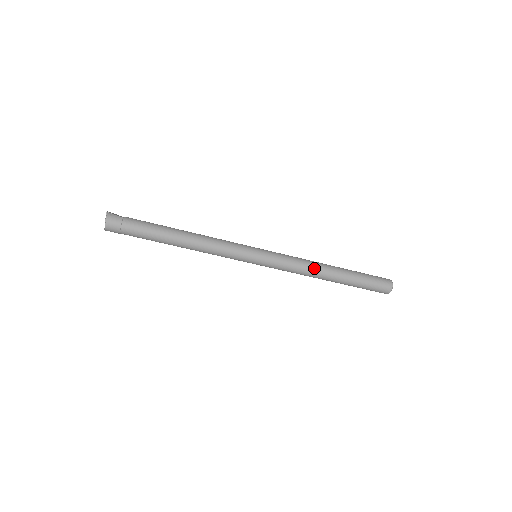
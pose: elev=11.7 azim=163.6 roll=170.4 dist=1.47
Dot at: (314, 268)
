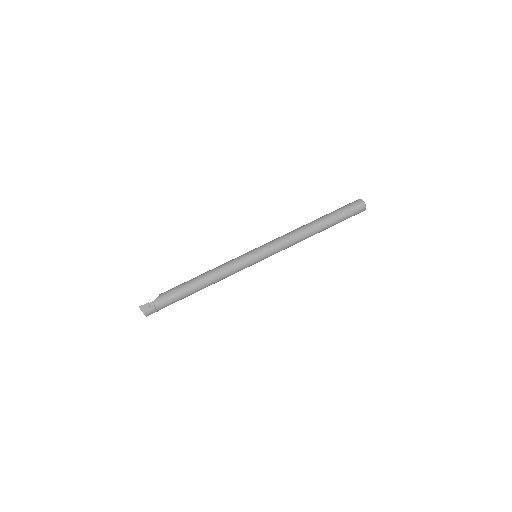
Dot at: (303, 239)
